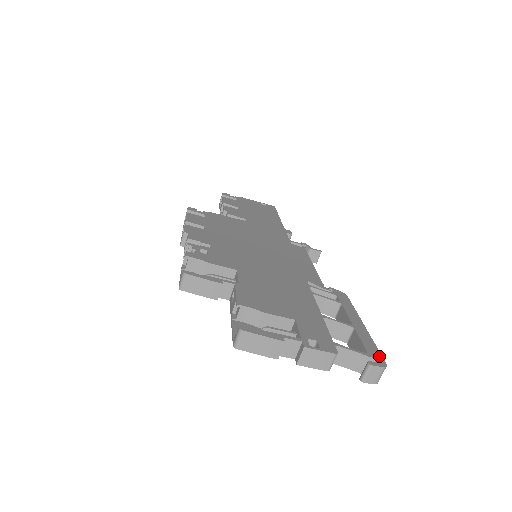
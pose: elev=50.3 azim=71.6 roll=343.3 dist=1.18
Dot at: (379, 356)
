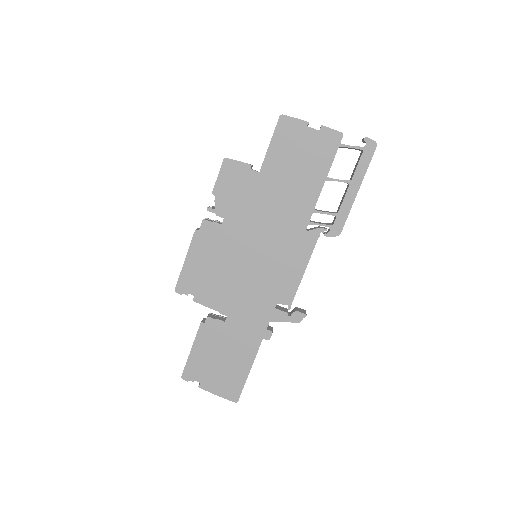
Dot at: occluded
